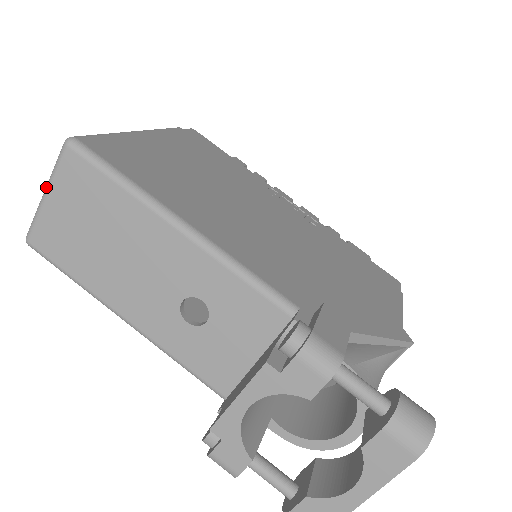
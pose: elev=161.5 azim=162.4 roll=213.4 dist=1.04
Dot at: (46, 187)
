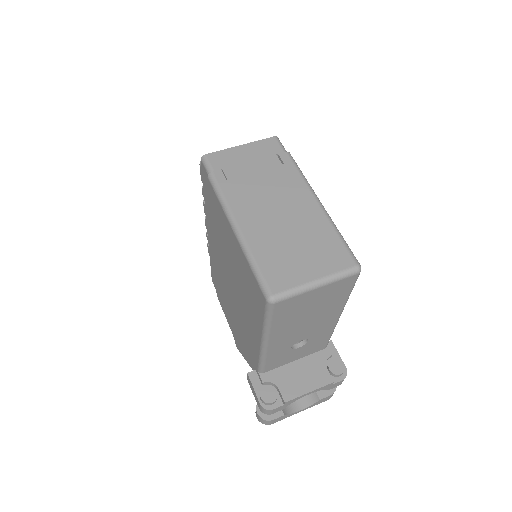
Dot at: (323, 283)
